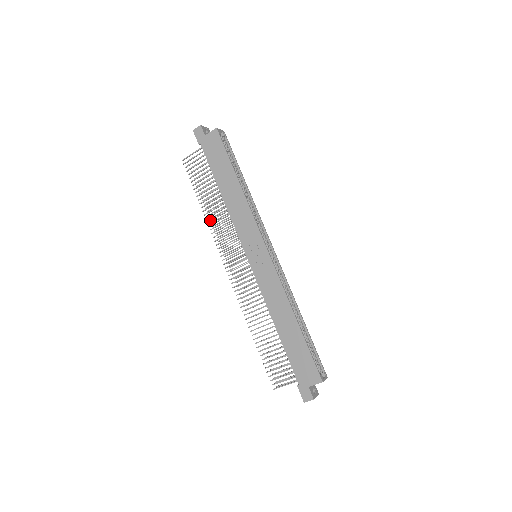
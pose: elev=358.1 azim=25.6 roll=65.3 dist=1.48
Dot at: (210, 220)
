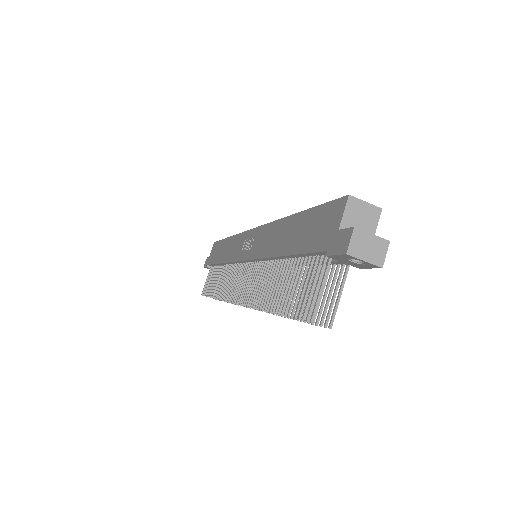
Dot at: (219, 293)
